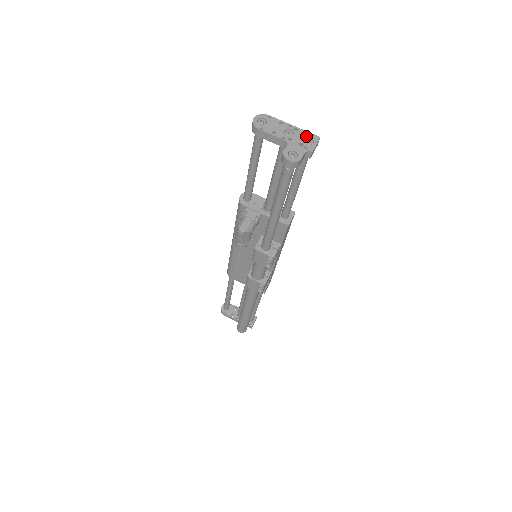
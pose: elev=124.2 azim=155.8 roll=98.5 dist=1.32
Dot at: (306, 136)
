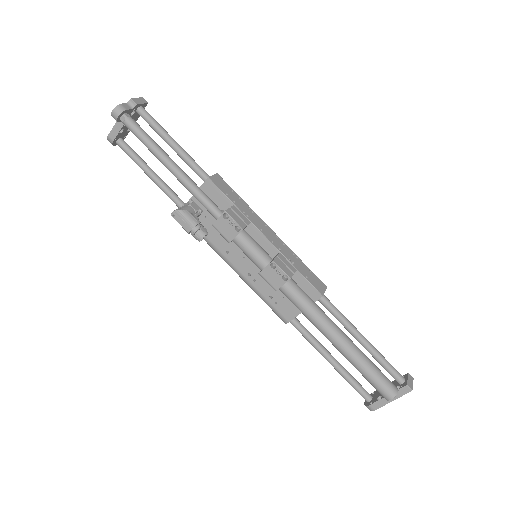
Dot at: occluded
